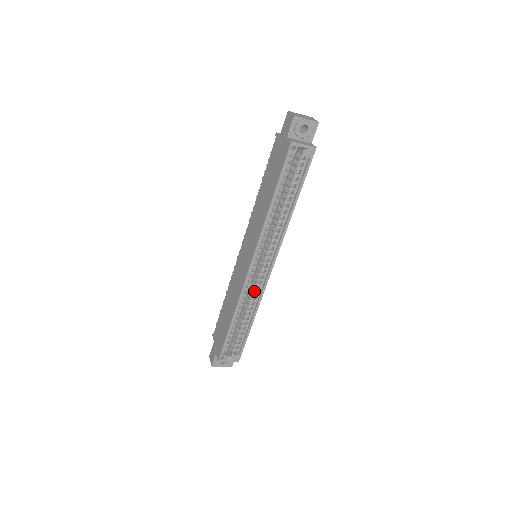
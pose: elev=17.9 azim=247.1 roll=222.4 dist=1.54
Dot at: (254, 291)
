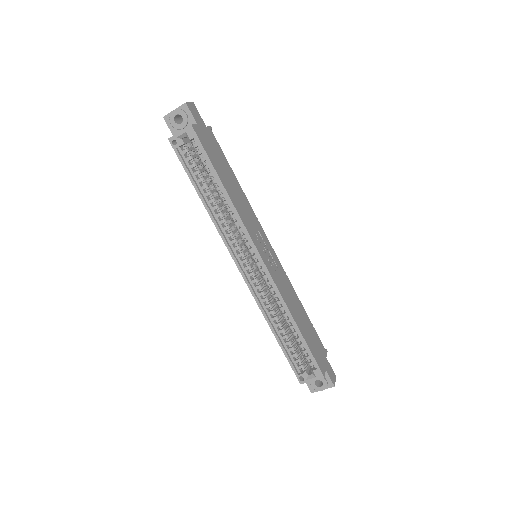
Dot at: (271, 292)
